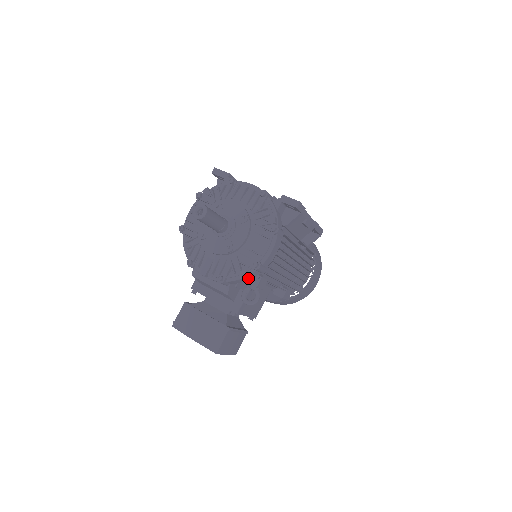
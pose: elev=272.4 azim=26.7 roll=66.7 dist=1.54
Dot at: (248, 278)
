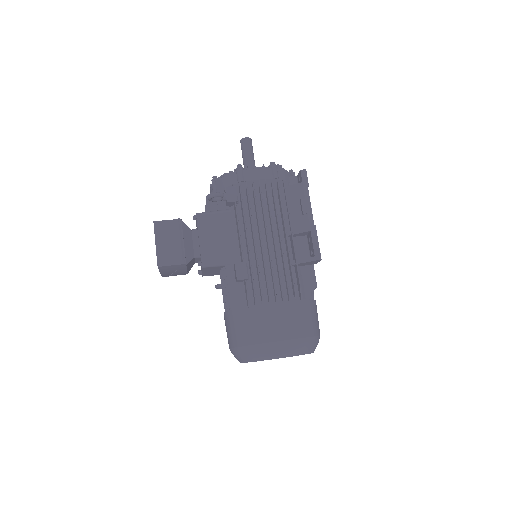
Dot at: (228, 182)
